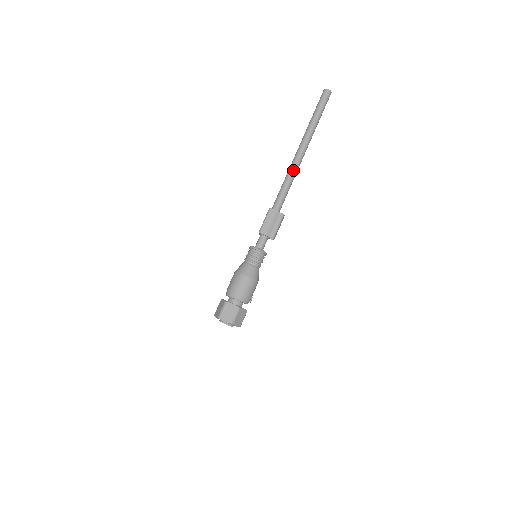
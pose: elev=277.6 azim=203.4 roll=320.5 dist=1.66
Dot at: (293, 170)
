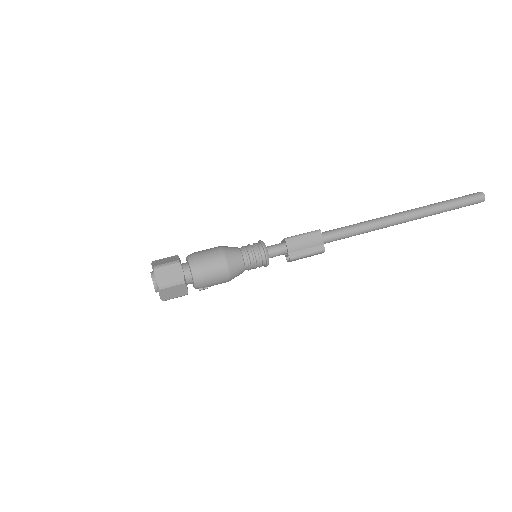
Dot at: (378, 223)
